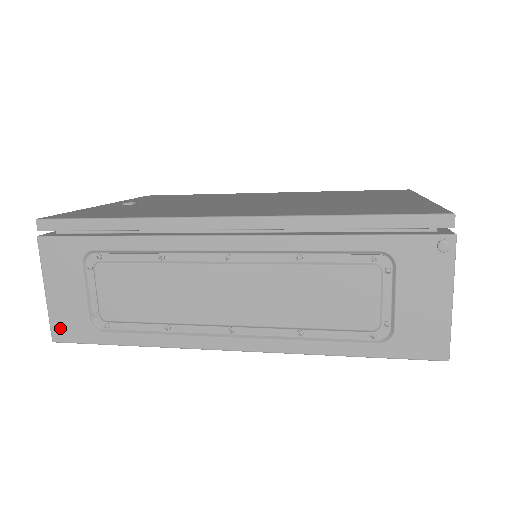
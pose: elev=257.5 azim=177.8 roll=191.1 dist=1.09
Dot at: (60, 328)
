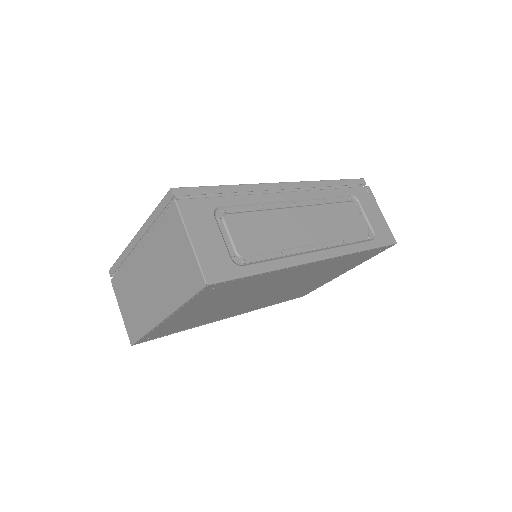
Dot at: (210, 270)
